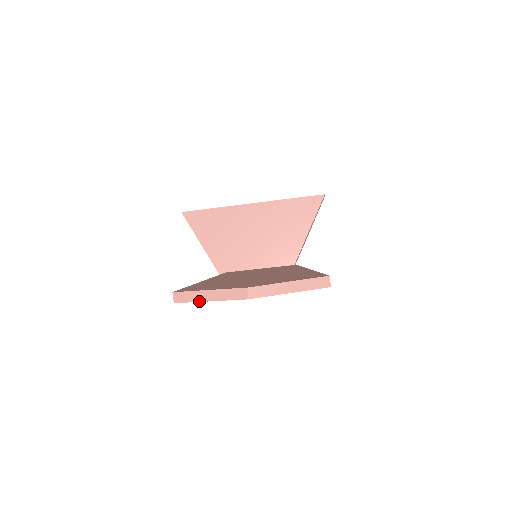
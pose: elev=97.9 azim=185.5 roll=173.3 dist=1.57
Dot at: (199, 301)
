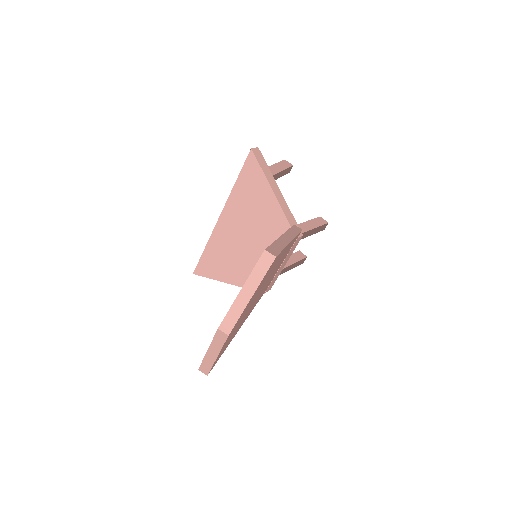
Dot at: (213, 362)
